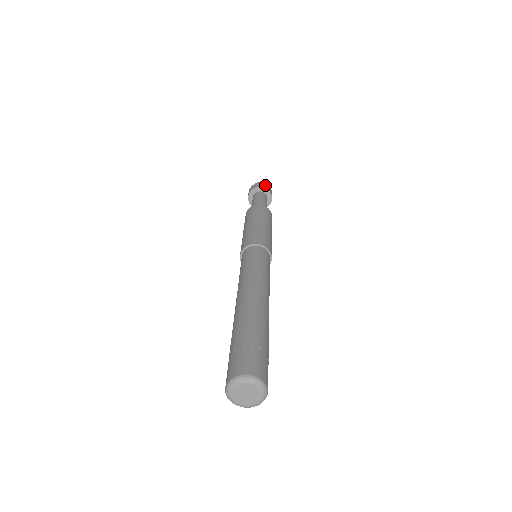
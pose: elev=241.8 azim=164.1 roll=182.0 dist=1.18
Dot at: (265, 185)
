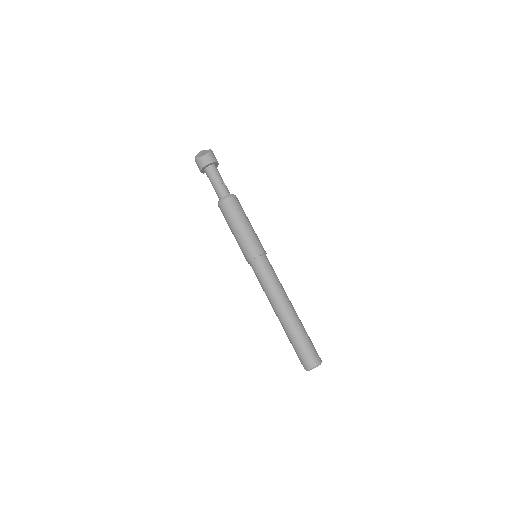
Dot at: (215, 157)
